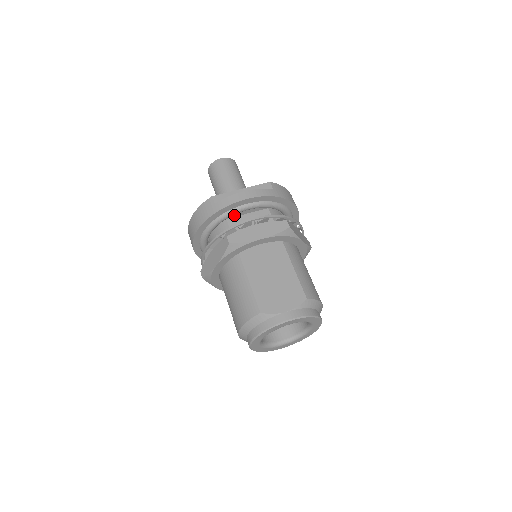
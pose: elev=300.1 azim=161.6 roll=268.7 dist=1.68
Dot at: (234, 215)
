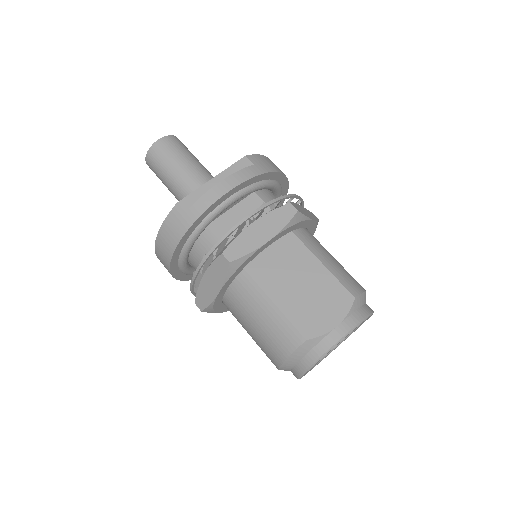
Dot at: occluded
